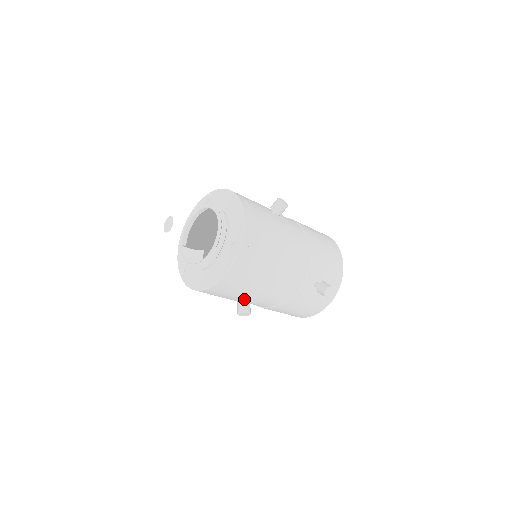
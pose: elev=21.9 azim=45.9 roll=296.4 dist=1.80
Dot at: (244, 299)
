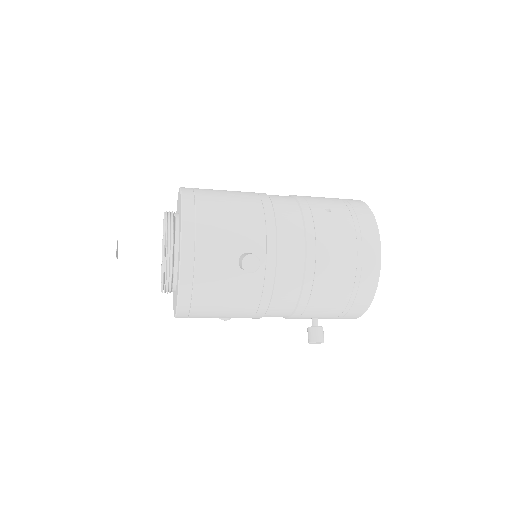
Dot at: occluded
